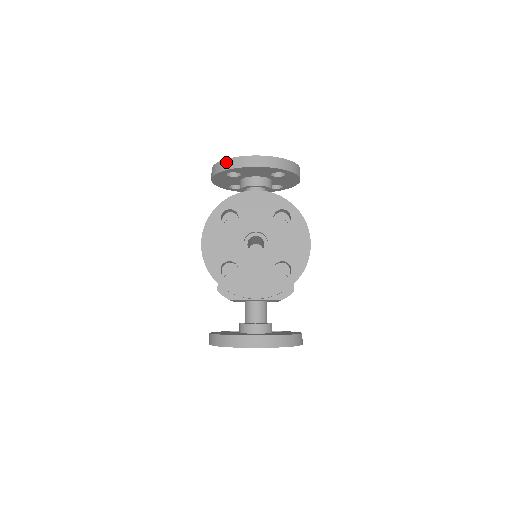
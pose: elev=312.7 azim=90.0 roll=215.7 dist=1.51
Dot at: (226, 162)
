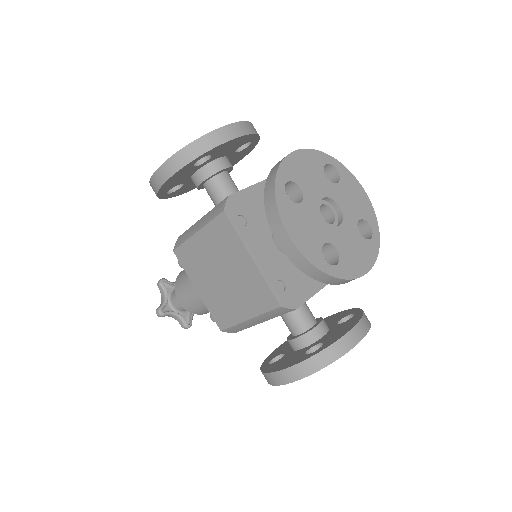
Dot at: (200, 142)
